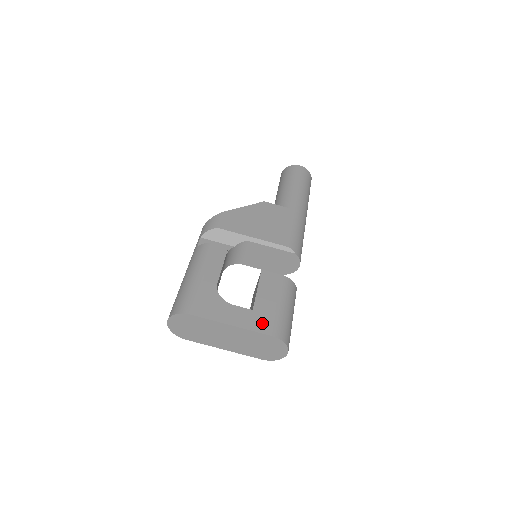
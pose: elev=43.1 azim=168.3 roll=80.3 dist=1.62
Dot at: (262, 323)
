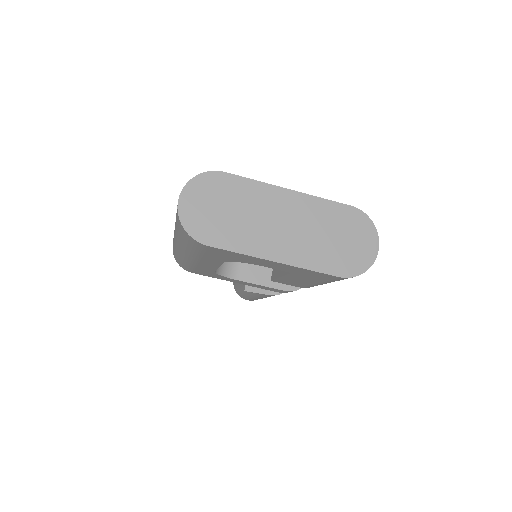
Dot at: occluded
